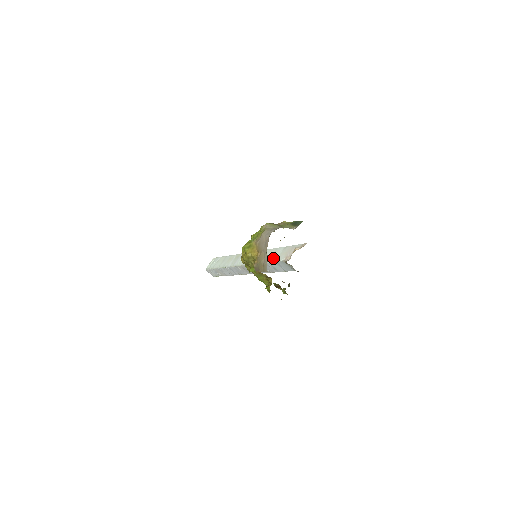
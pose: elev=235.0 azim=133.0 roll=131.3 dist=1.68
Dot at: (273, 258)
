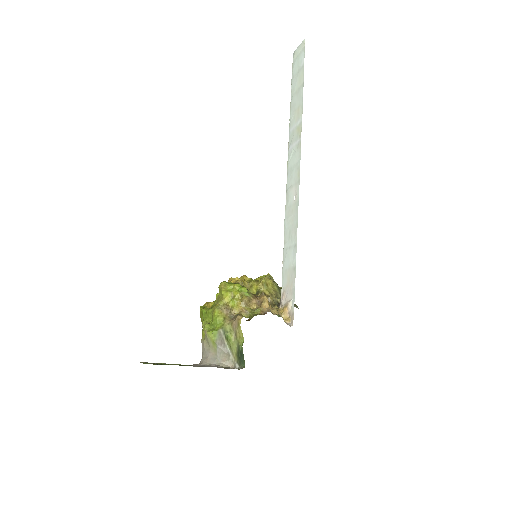
Dot at: (285, 258)
